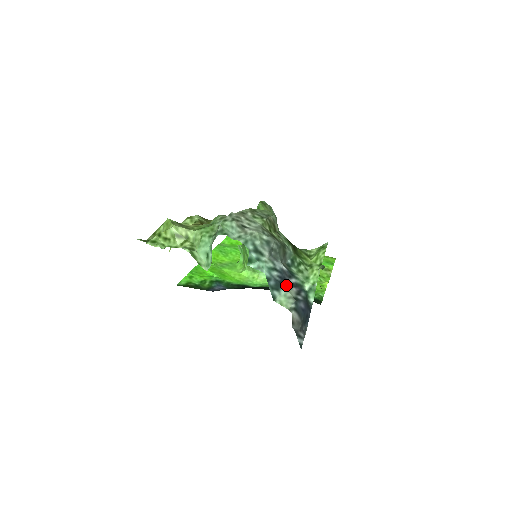
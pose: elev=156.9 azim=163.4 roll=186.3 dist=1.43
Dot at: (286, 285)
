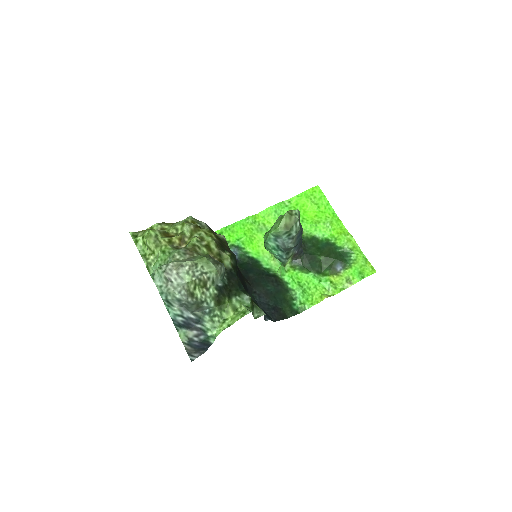
Dot at: (188, 328)
